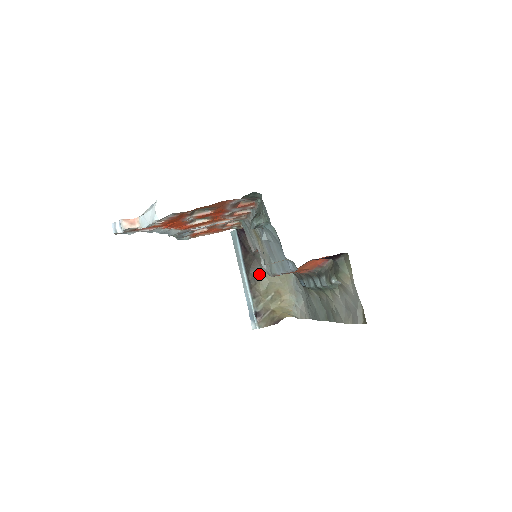
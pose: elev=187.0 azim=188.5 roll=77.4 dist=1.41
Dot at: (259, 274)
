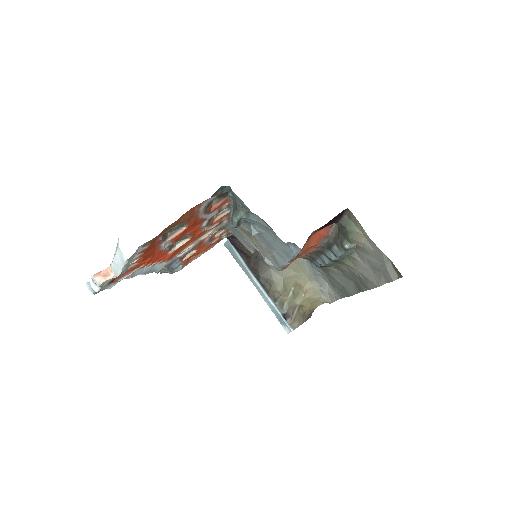
Dot at: (270, 274)
